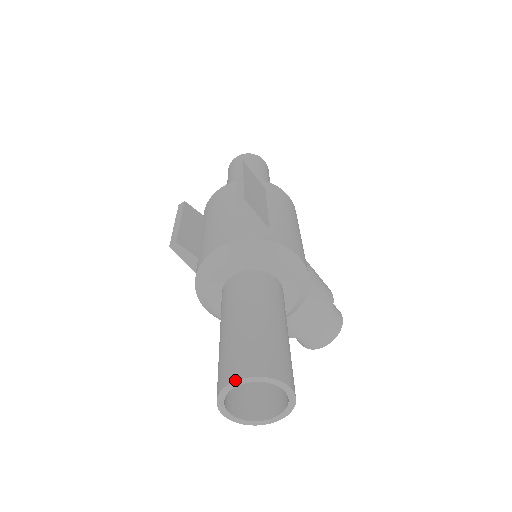
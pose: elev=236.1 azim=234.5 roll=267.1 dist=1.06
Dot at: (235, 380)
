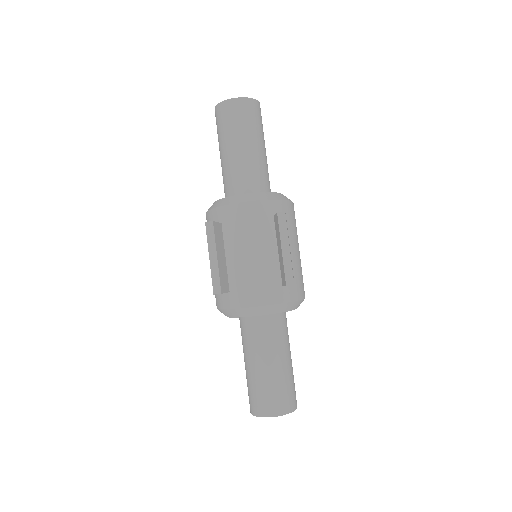
Dot at: (275, 416)
